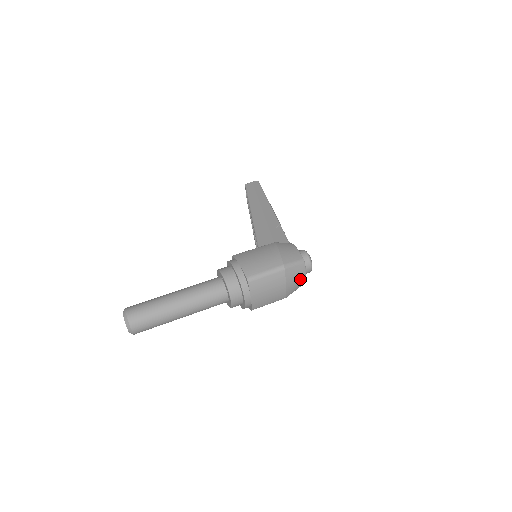
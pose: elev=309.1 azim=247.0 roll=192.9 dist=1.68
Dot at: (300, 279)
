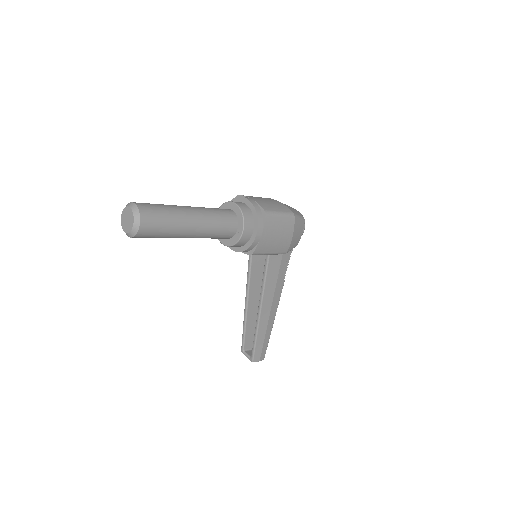
Dot at: (292, 208)
